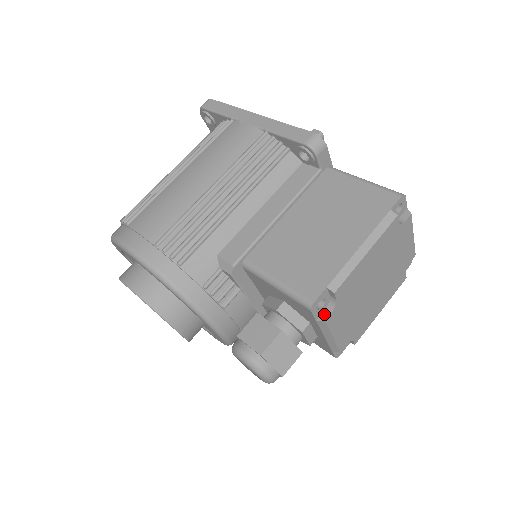
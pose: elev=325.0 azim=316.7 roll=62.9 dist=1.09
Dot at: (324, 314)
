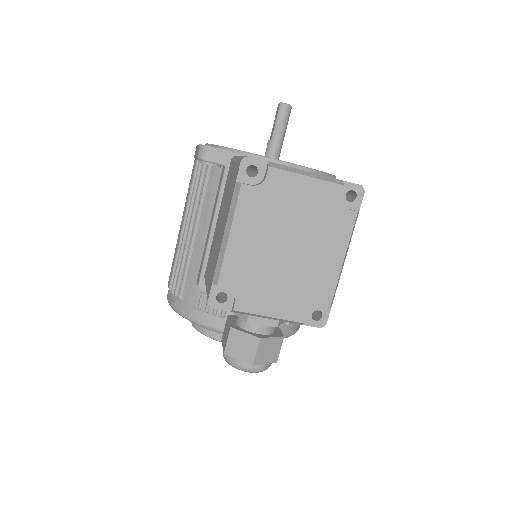
Dot at: (233, 304)
